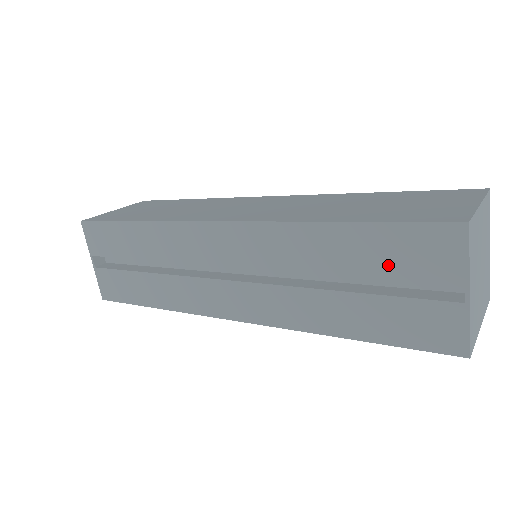
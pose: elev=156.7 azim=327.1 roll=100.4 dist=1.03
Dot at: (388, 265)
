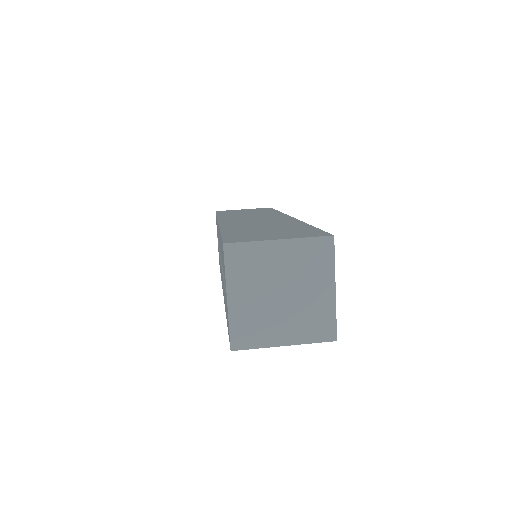
Dot at: (223, 268)
